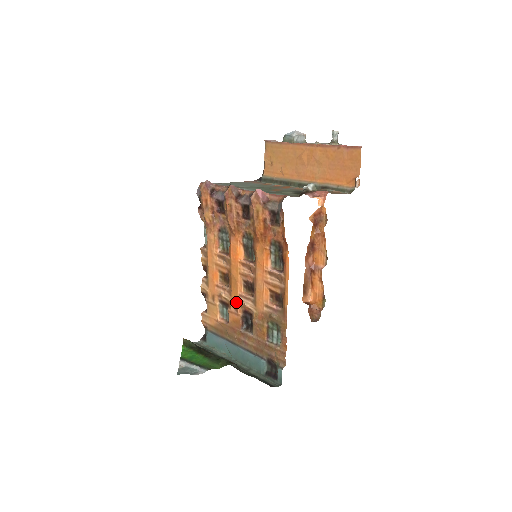
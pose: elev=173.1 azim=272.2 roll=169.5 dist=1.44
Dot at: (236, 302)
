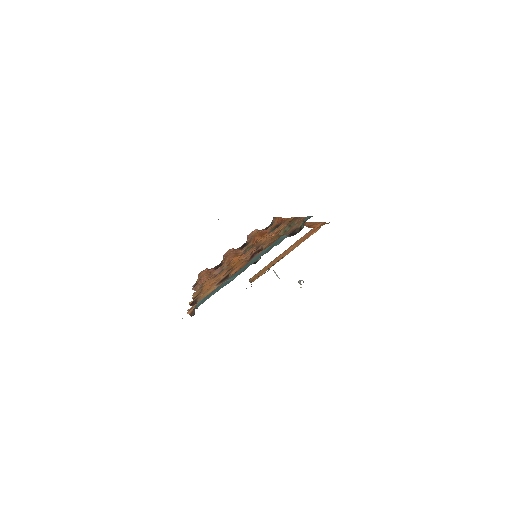
Dot at: occluded
